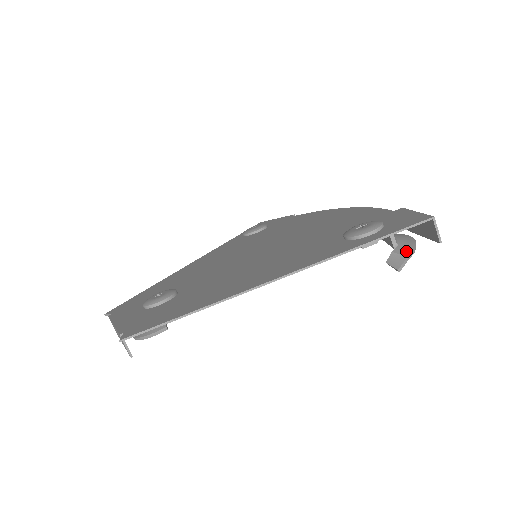
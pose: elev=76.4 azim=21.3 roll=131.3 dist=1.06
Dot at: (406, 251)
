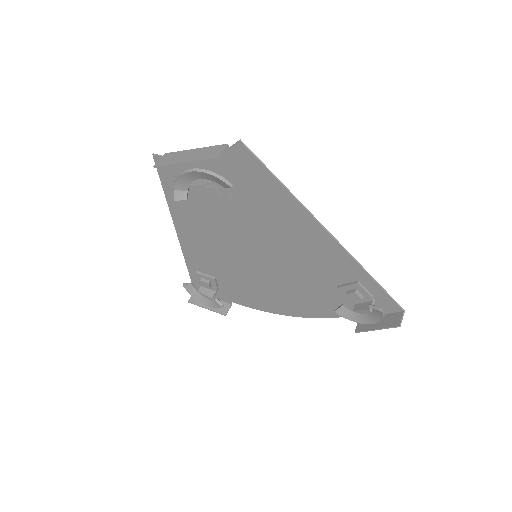
Dot at: occluded
